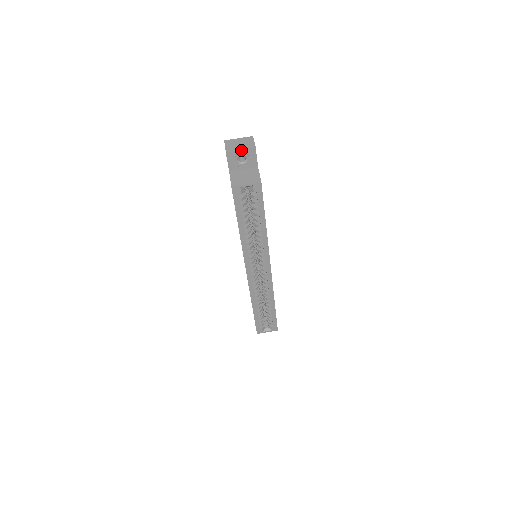
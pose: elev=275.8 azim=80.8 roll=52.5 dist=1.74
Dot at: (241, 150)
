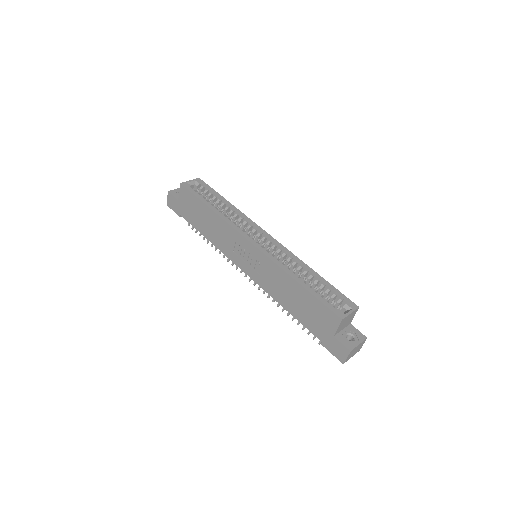
Dot at: (177, 189)
